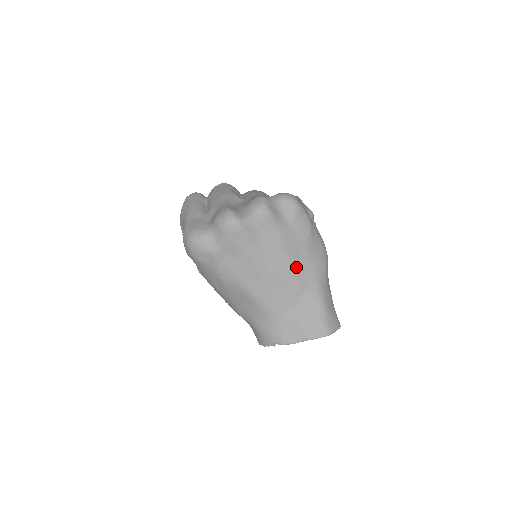
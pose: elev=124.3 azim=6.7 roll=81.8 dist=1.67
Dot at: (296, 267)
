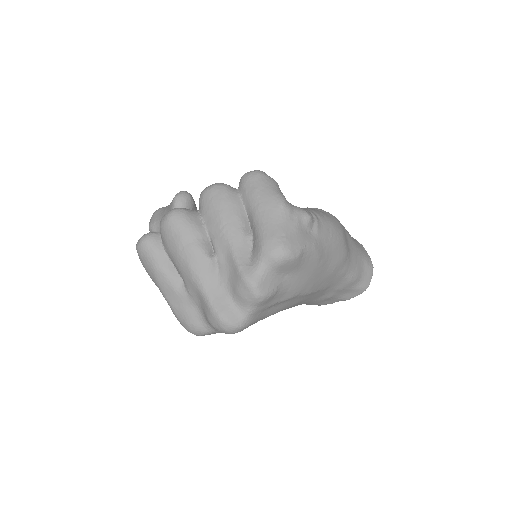
Dot at: (316, 288)
